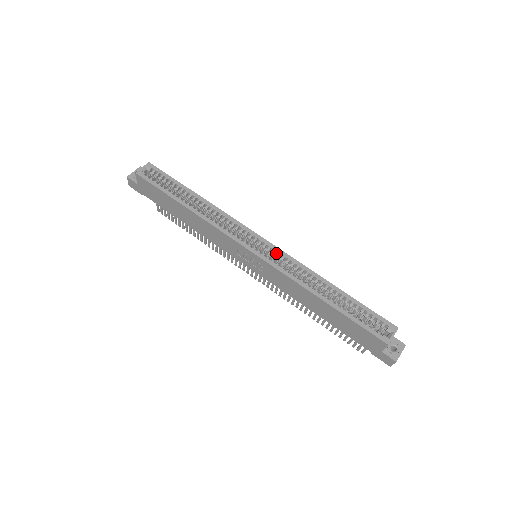
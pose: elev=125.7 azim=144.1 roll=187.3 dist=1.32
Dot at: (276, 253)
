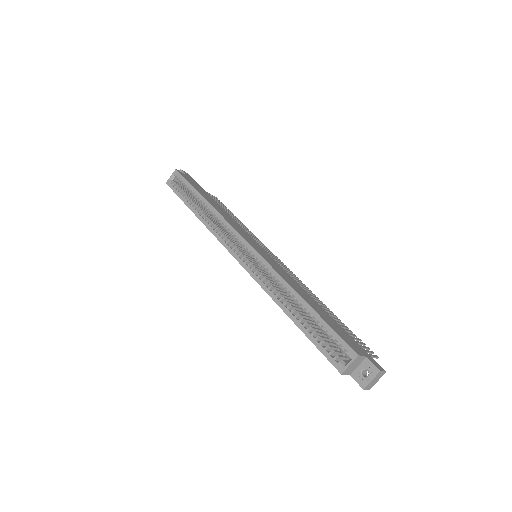
Dot at: (259, 259)
